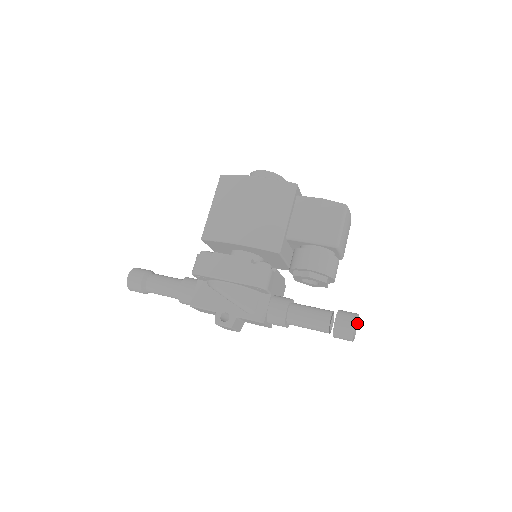
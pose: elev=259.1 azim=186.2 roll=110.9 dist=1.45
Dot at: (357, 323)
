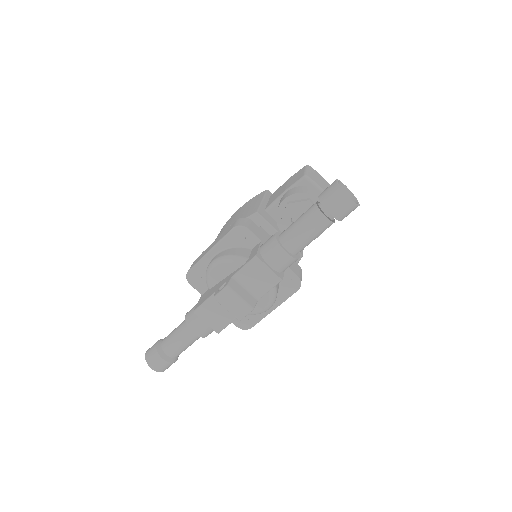
Dot at: (356, 199)
